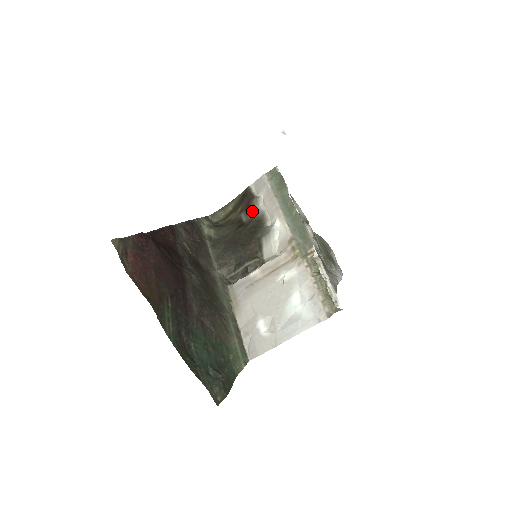
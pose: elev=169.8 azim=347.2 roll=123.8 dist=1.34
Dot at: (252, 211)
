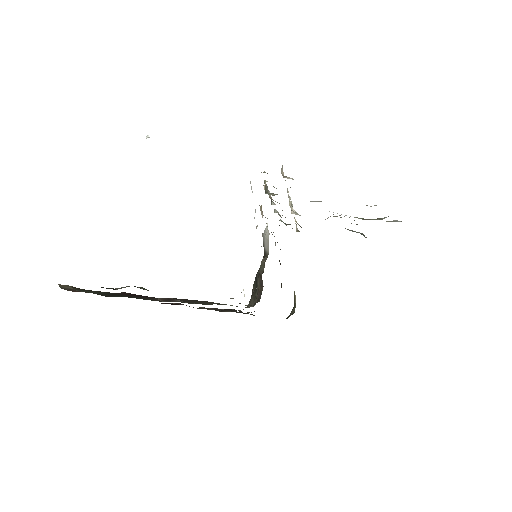
Dot at: occluded
